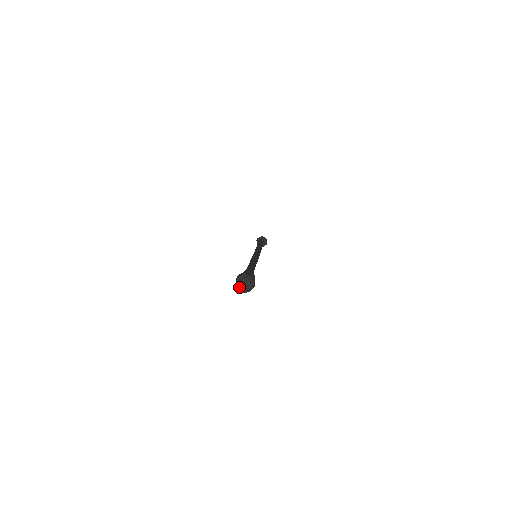
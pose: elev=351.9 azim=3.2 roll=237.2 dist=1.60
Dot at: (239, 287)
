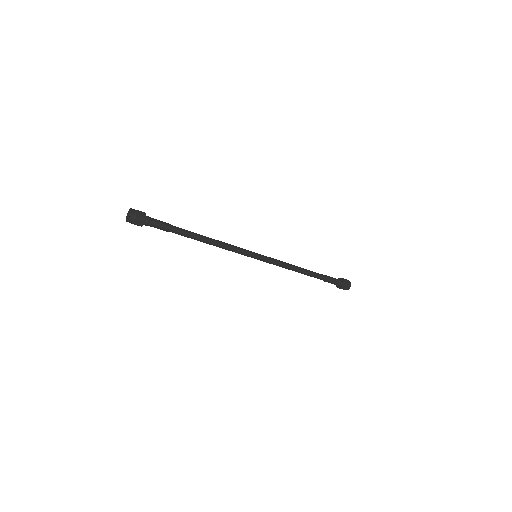
Dot at: (129, 215)
